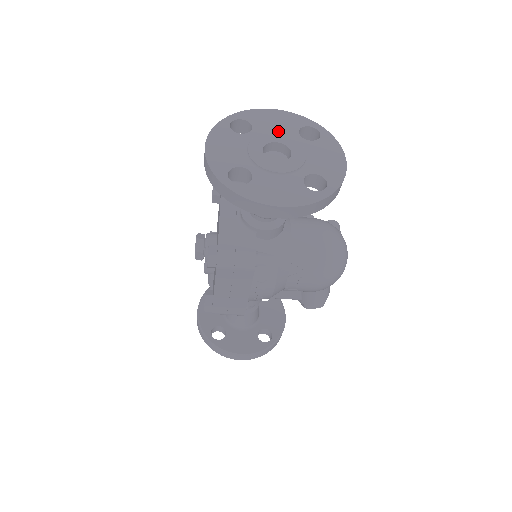
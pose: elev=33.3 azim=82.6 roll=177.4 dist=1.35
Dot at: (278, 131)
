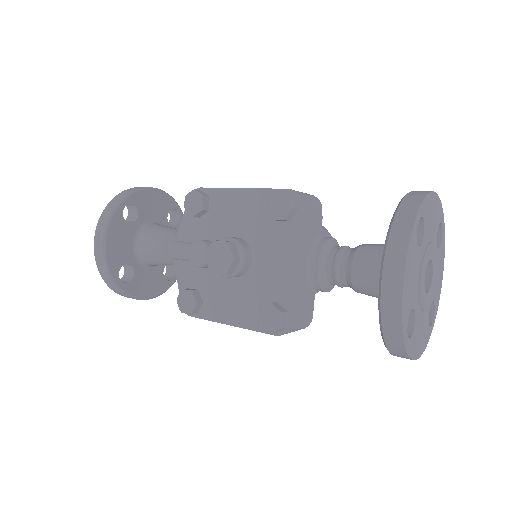
Dot at: (432, 236)
